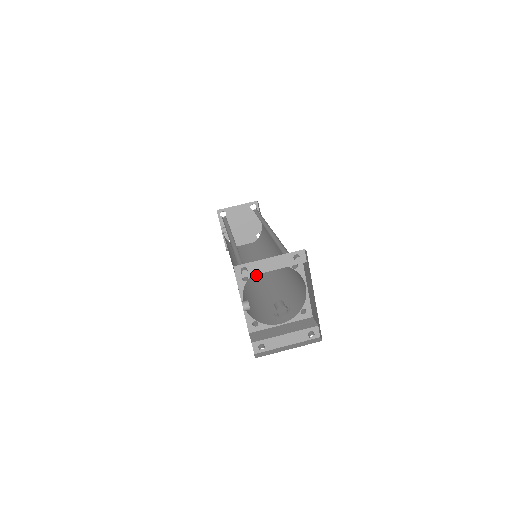
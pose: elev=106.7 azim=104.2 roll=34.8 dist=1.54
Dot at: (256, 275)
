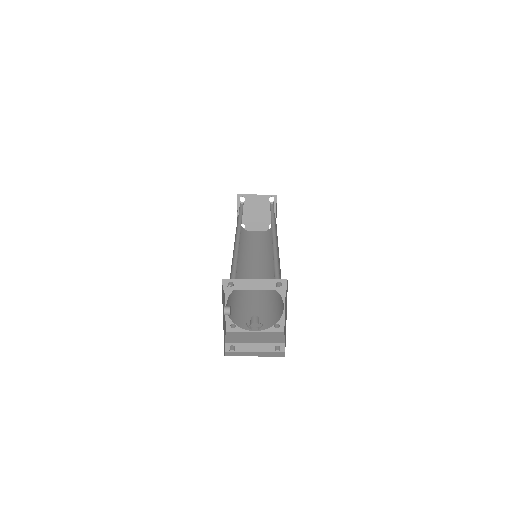
Dot at: (253, 271)
